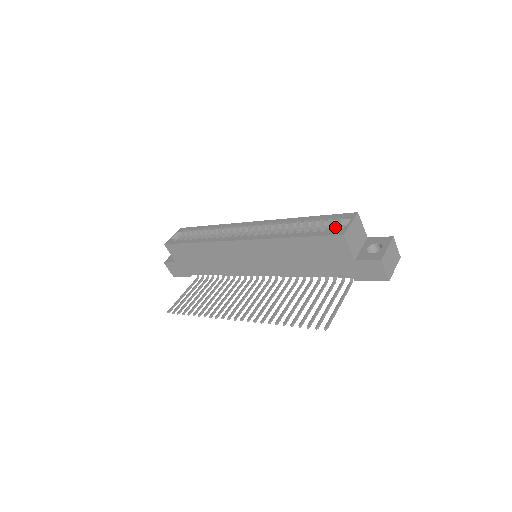
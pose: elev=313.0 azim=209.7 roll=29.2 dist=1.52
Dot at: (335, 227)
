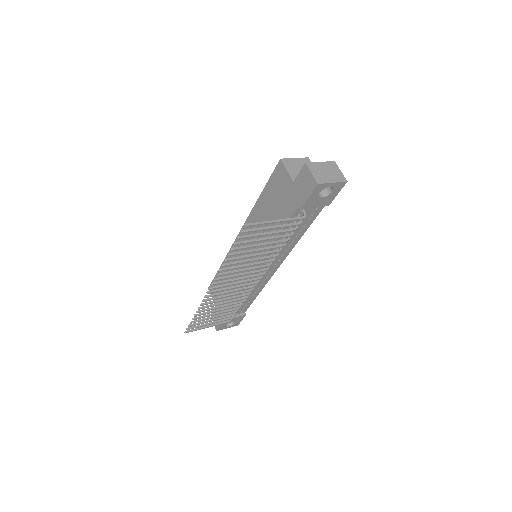
Dot at: occluded
